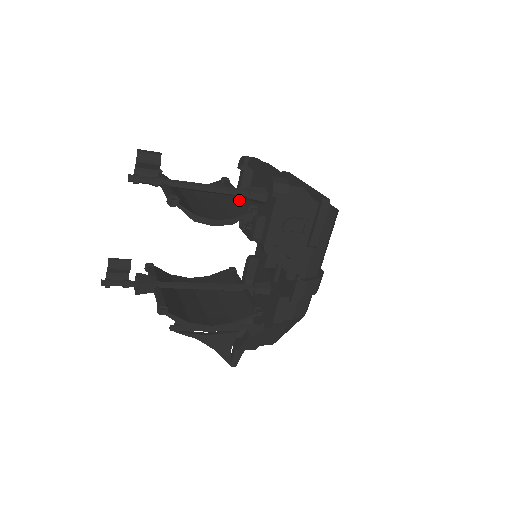
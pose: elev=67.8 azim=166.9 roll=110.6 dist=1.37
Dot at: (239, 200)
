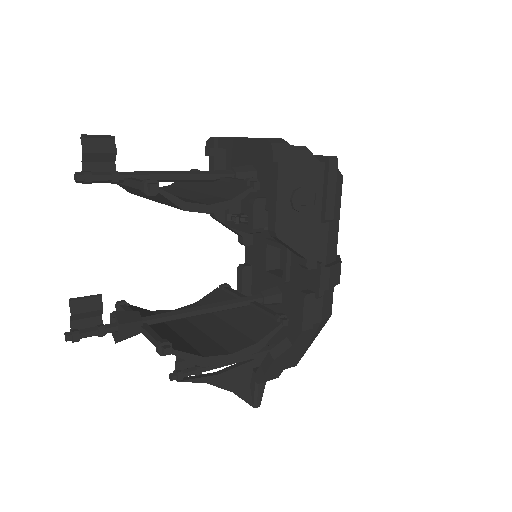
Dot at: (227, 182)
